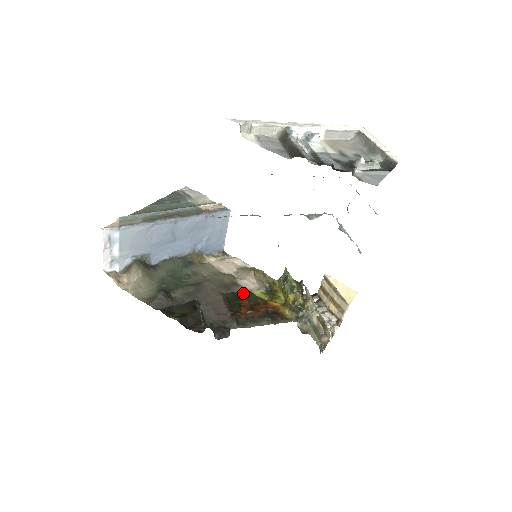
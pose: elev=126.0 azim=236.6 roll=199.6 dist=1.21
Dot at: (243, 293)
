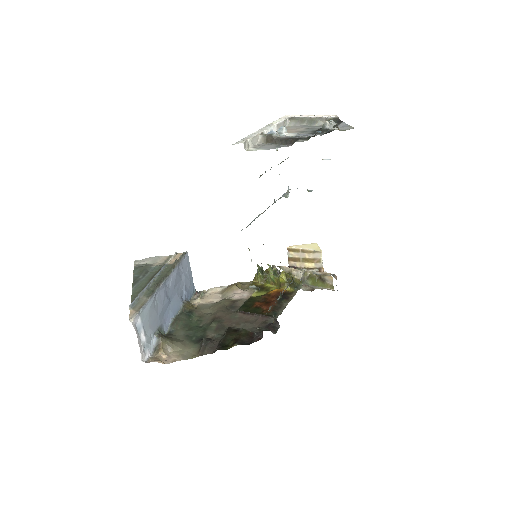
Dot at: (248, 301)
